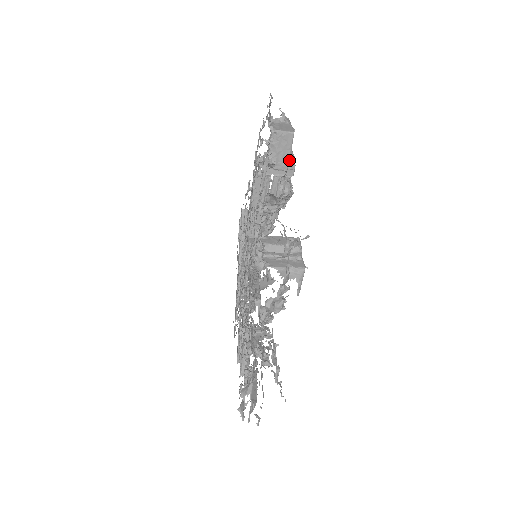
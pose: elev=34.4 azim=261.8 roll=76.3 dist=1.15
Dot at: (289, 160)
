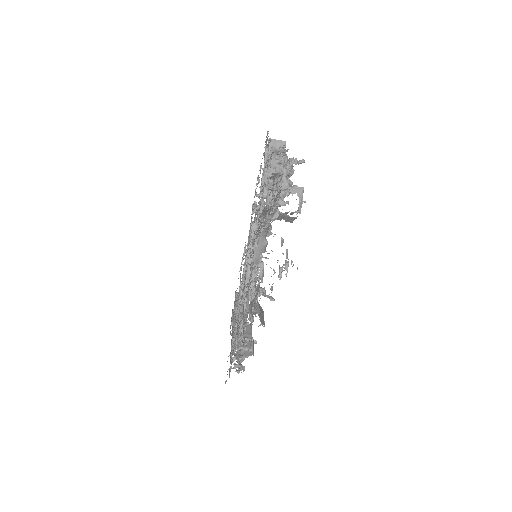
Dot at: occluded
